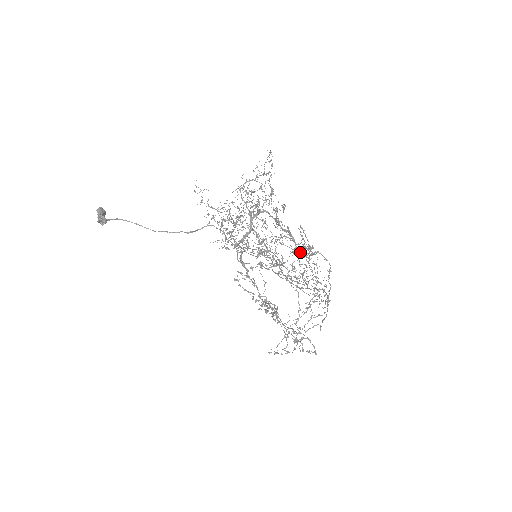
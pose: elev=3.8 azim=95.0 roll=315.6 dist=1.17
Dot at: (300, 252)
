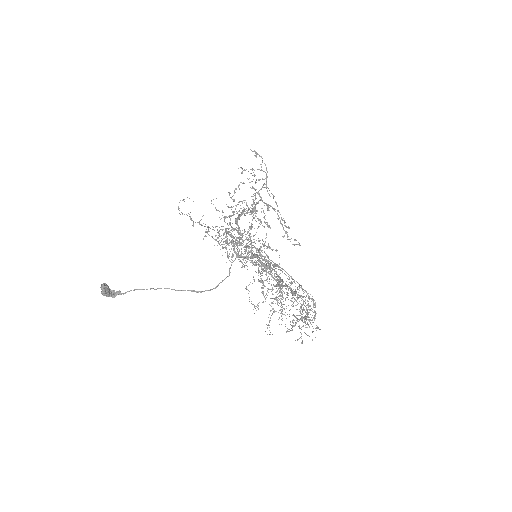
Dot at: (299, 325)
